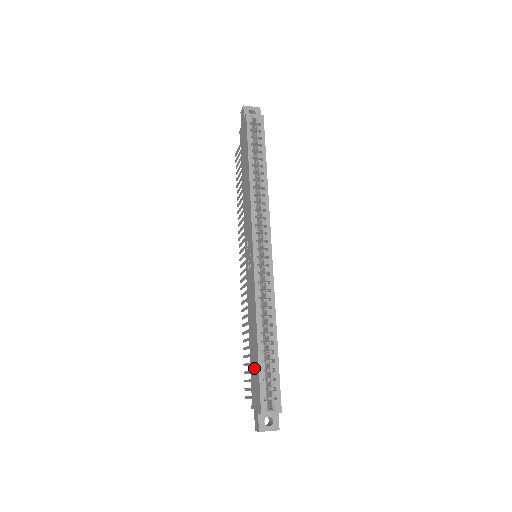
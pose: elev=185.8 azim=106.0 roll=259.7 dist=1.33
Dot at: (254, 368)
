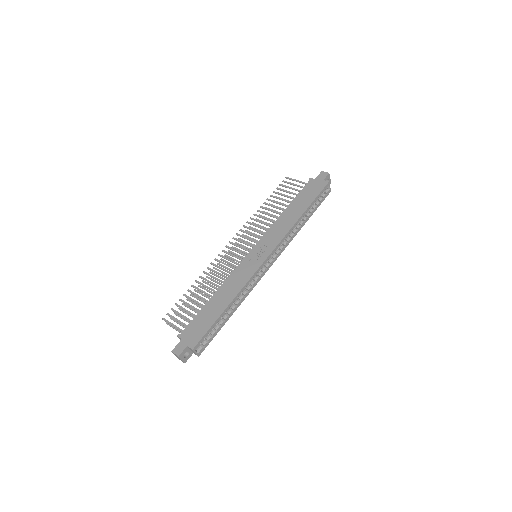
Dot at: (205, 318)
